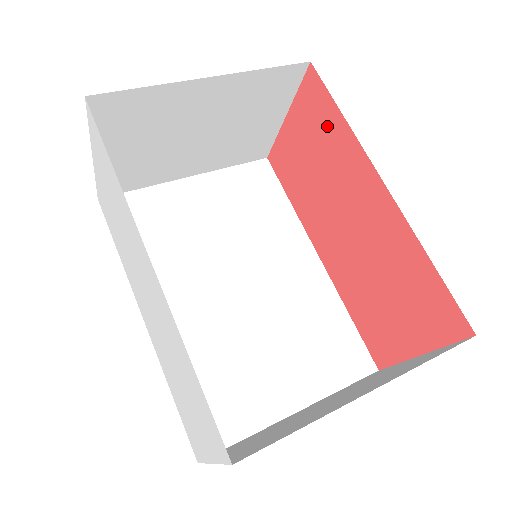
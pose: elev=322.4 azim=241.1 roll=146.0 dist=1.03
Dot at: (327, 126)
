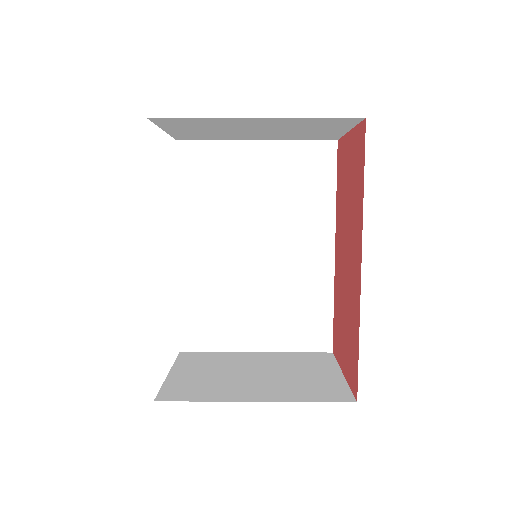
Dot at: (358, 179)
